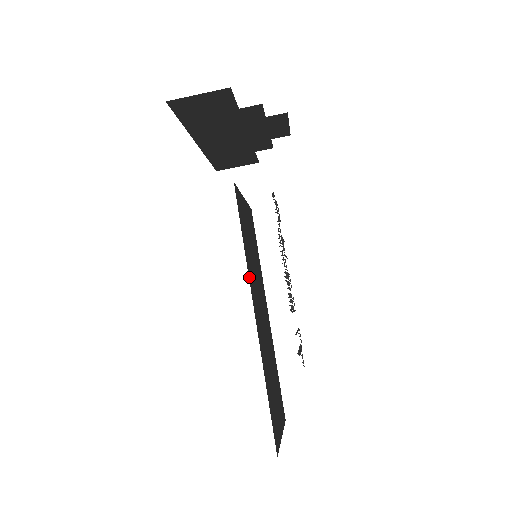
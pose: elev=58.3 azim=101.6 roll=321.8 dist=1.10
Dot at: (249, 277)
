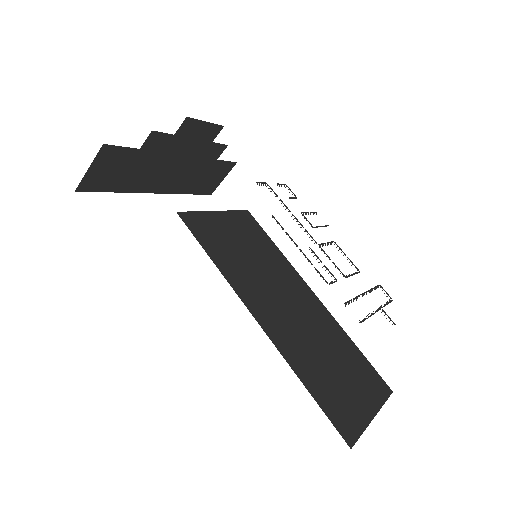
Dot at: (234, 287)
